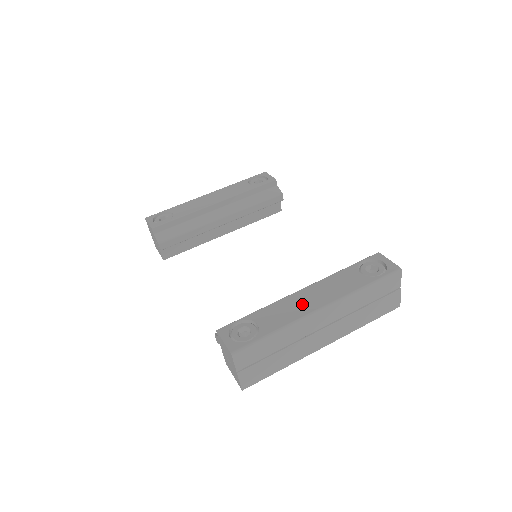
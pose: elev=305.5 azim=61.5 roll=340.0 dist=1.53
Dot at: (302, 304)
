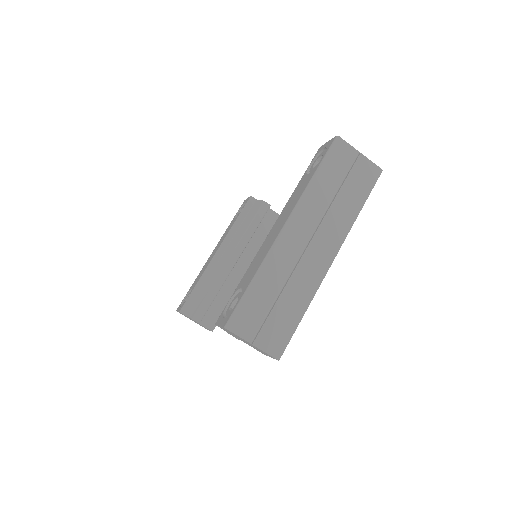
Dot at: (270, 240)
